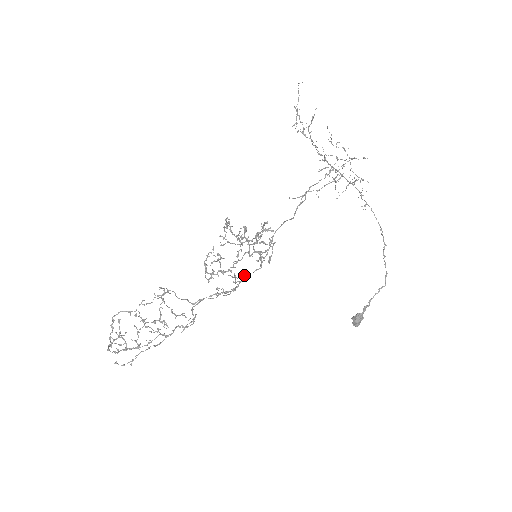
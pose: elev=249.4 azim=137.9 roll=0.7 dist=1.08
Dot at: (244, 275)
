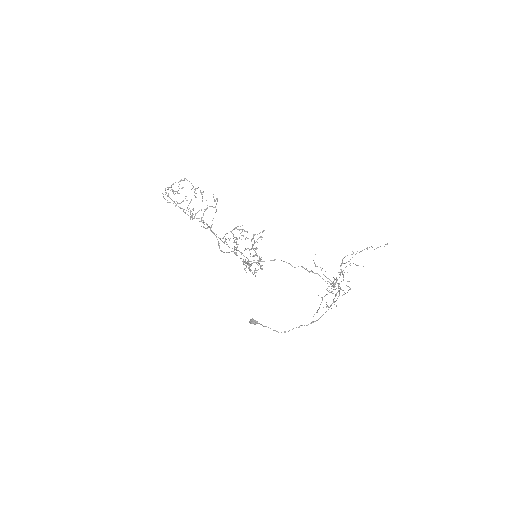
Dot at: (242, 253)
